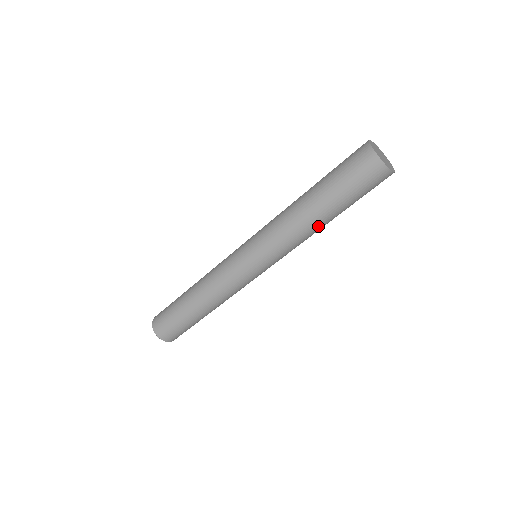
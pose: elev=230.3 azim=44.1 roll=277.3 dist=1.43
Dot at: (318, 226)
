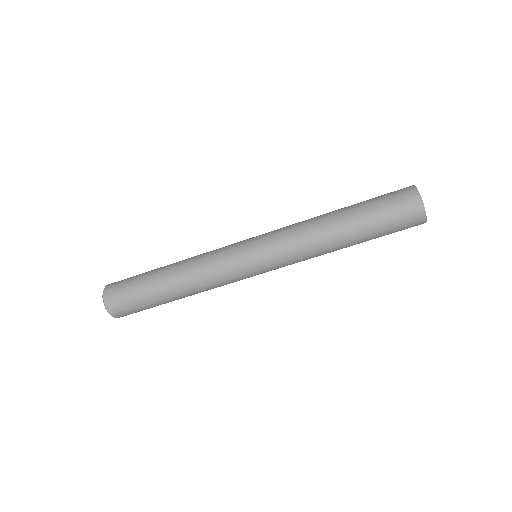
Dot at: (334, 238)
